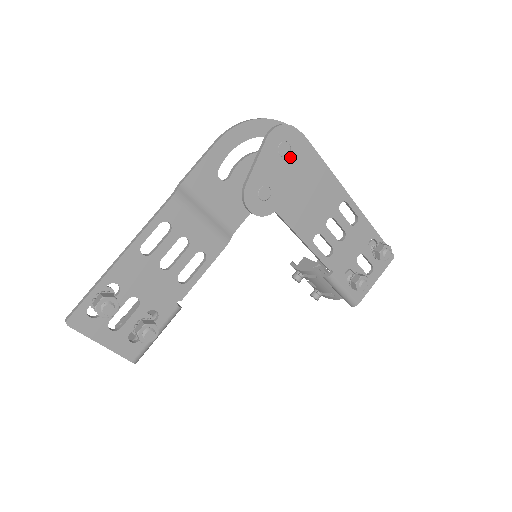
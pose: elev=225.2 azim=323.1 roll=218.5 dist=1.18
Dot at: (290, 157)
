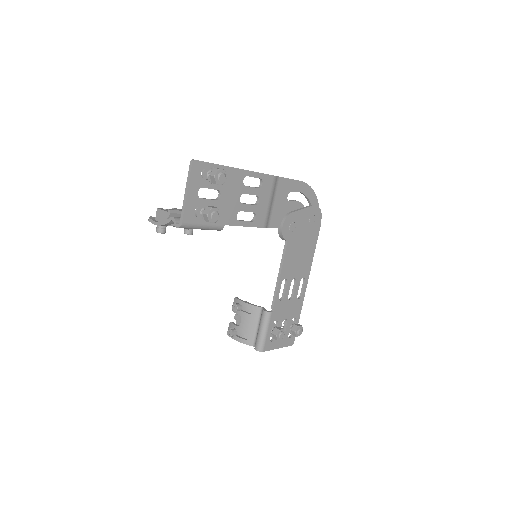
Dot at: (311, 226)
